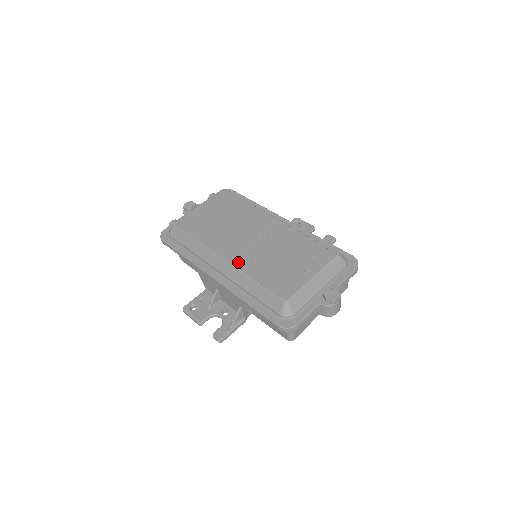
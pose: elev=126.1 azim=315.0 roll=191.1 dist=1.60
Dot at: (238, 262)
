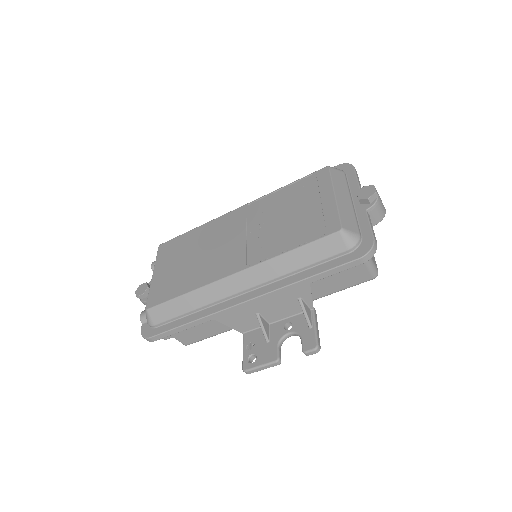
Dot at: (253, 260)
